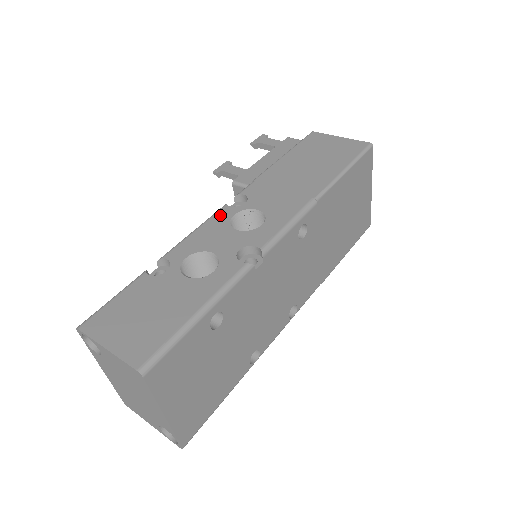
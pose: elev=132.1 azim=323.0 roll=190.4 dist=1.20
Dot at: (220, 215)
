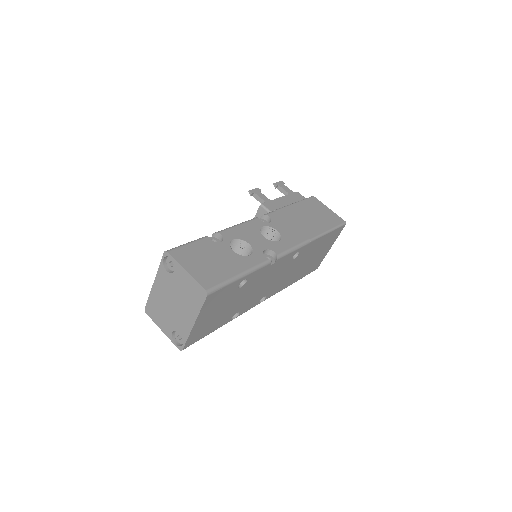
Dot at: (254, 223)
